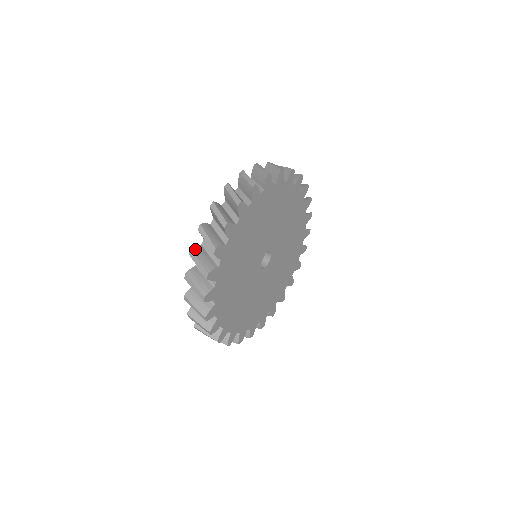
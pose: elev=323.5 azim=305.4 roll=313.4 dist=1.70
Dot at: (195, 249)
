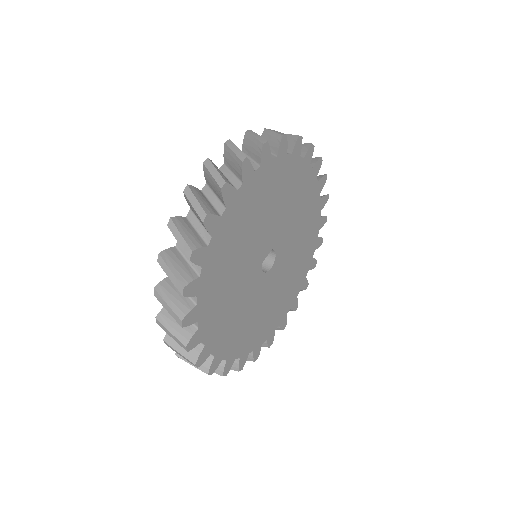
Dot at: (193, 188)
